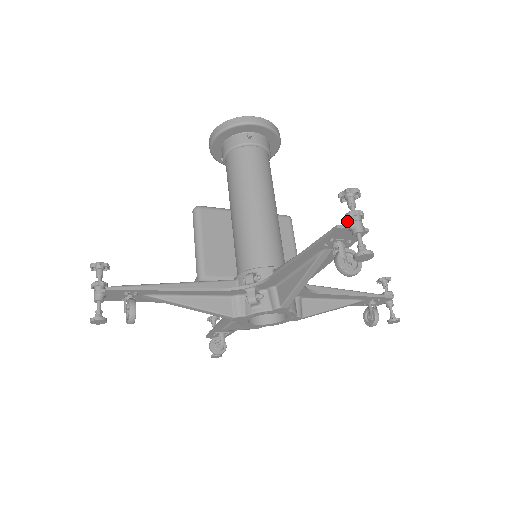
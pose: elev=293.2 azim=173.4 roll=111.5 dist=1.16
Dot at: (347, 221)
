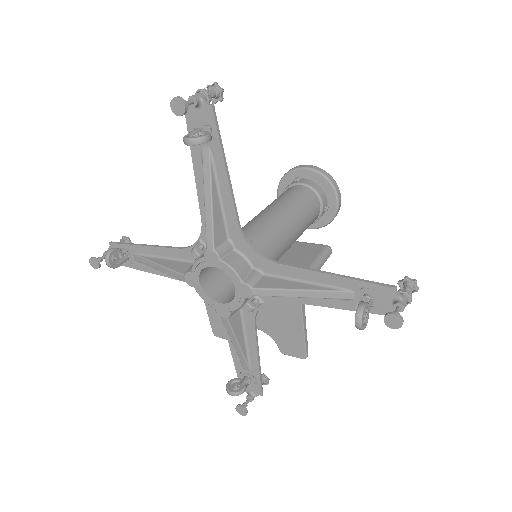
Dot at: occluded
